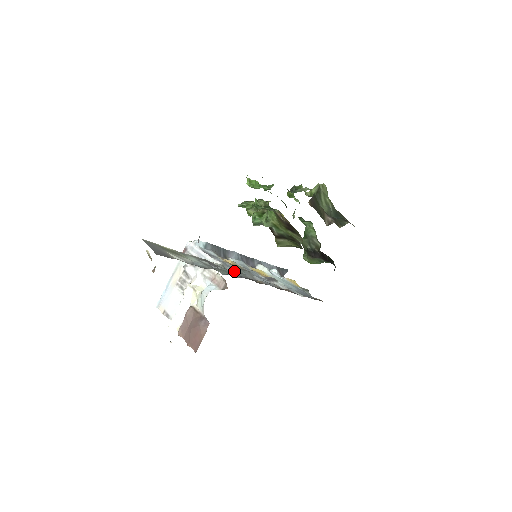
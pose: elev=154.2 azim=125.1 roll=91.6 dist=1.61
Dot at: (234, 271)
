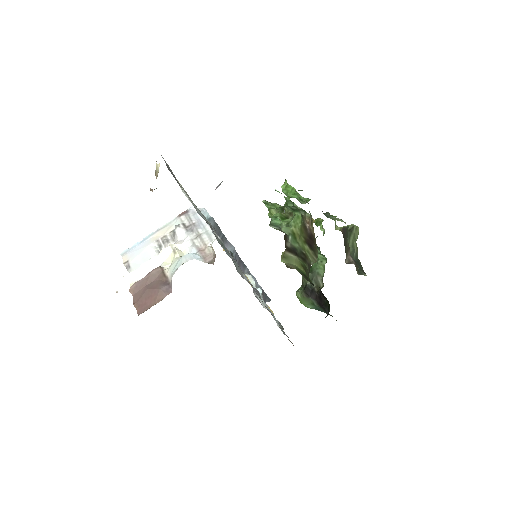
Dot at: occluded
